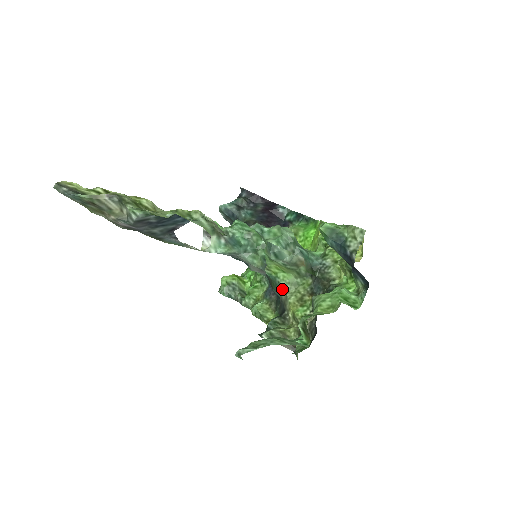
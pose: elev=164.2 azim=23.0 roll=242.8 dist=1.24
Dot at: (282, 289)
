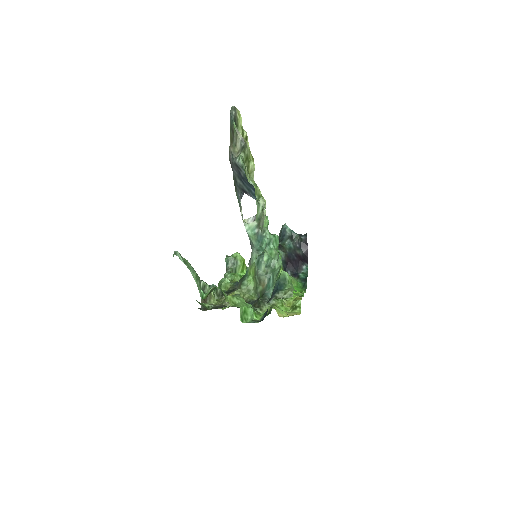
Dot at: (242, 284)
